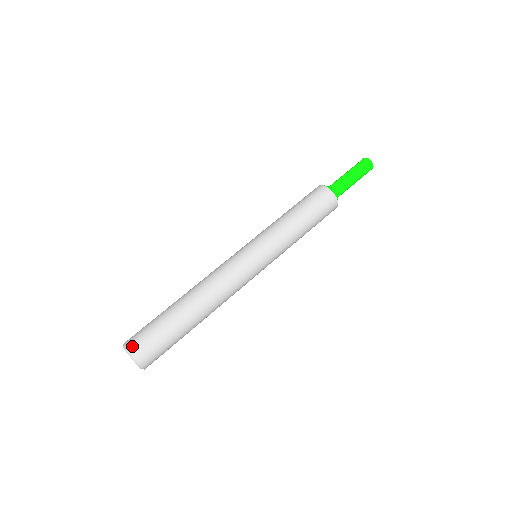
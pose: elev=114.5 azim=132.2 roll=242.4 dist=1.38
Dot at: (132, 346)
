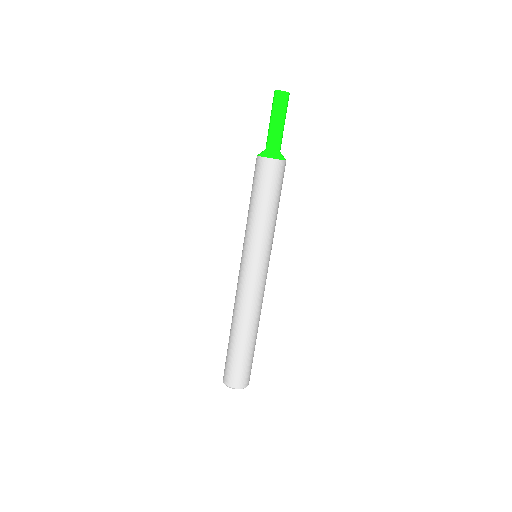
Dot at: (246, 384)
